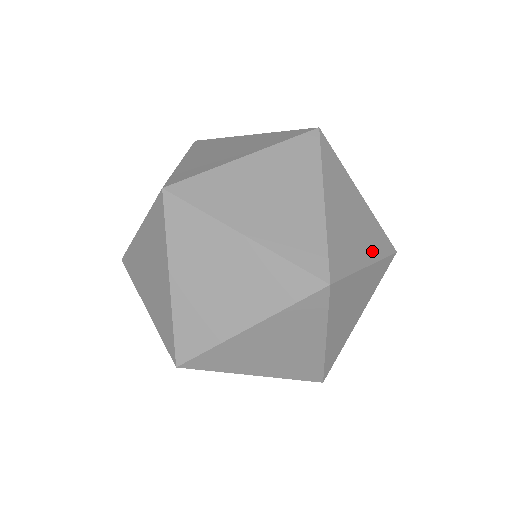
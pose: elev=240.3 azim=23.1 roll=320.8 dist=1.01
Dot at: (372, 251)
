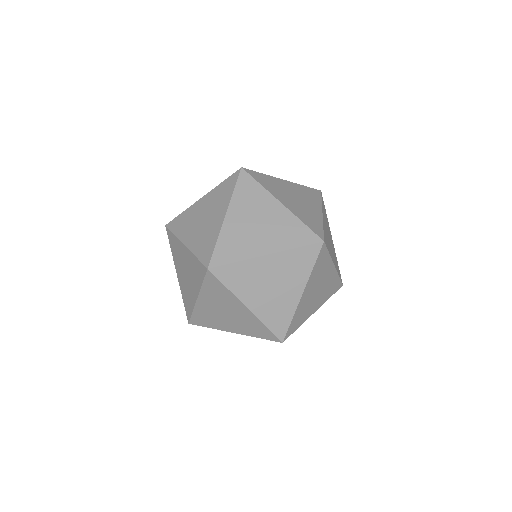
Dot at: (278, 244)
